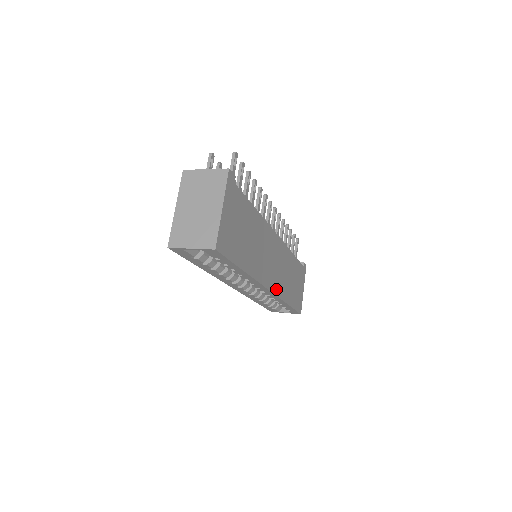
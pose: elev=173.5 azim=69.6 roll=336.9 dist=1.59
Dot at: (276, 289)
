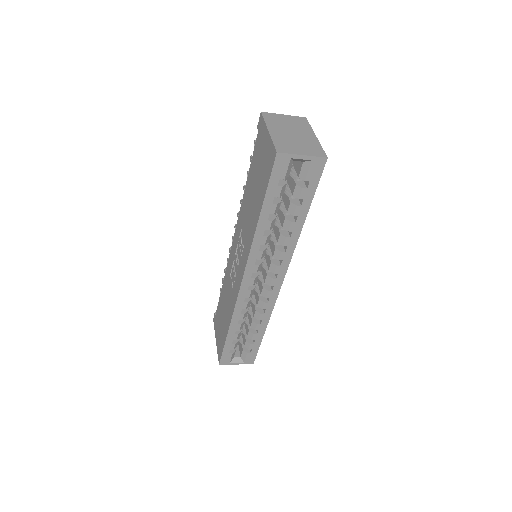
Dot at: occluded
